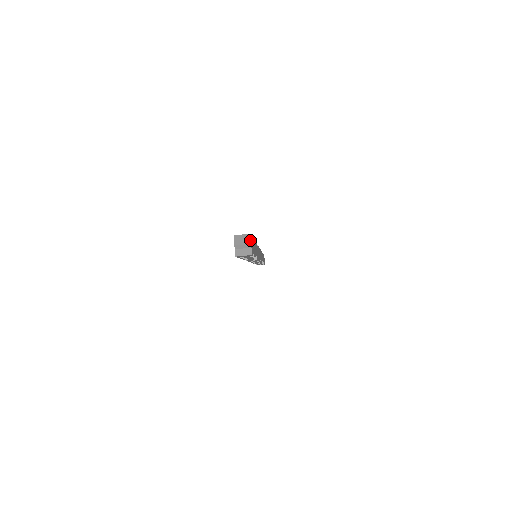
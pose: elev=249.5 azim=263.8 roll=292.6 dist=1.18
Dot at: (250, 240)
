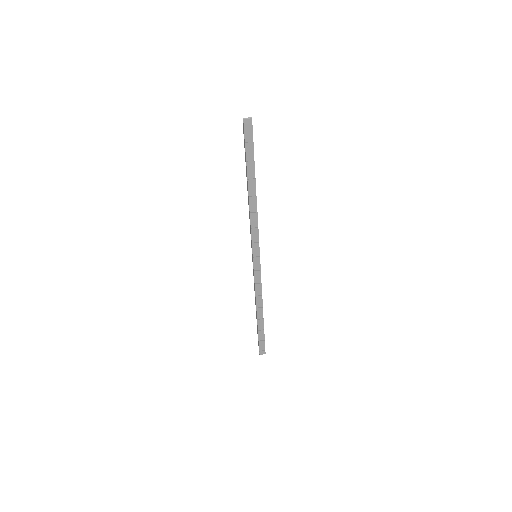
Dot at: occluded
